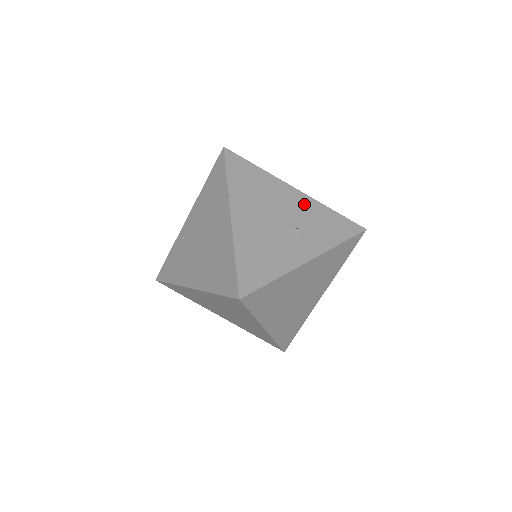
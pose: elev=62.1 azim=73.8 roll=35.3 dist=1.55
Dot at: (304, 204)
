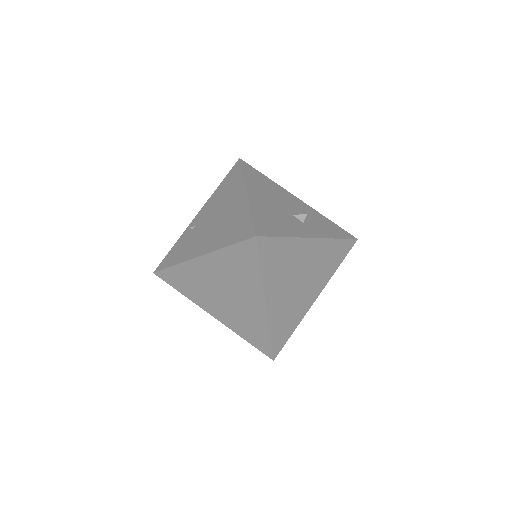
Dot at: (305, 208)
